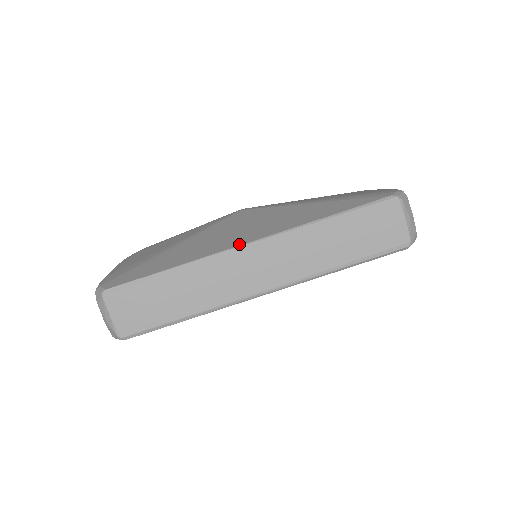
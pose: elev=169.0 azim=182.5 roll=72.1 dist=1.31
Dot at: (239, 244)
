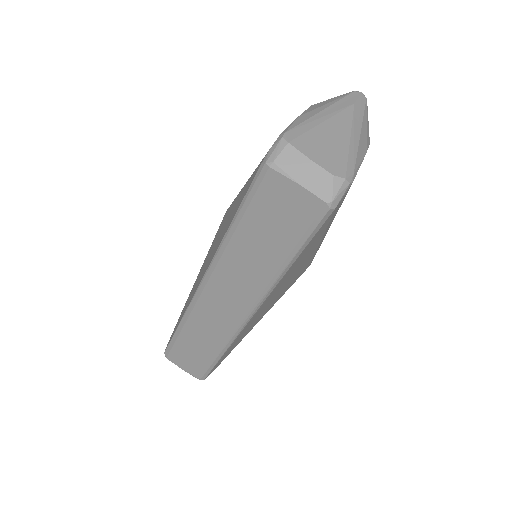
Dot at: (197, 287)
